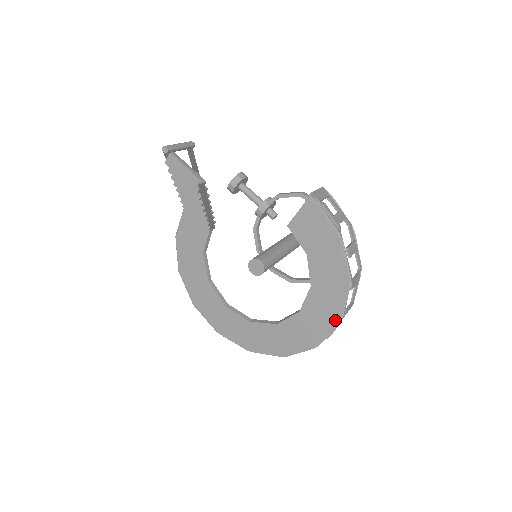
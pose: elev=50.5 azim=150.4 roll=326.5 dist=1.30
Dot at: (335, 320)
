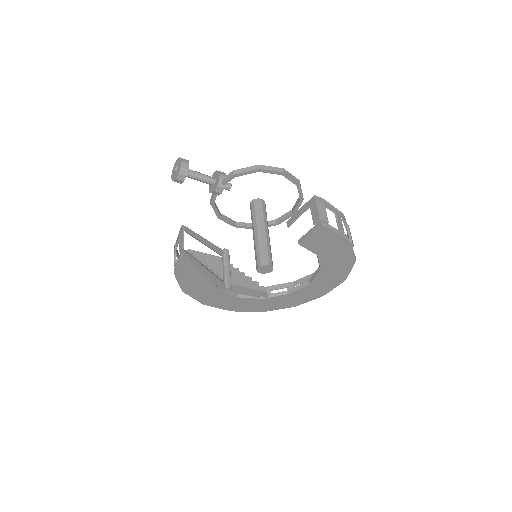
Dot at: (341, 280)
